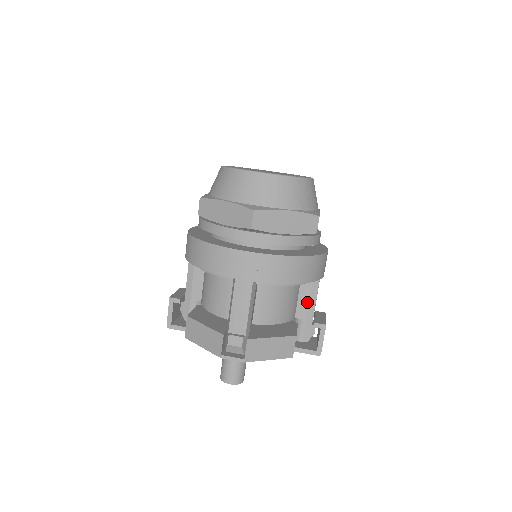
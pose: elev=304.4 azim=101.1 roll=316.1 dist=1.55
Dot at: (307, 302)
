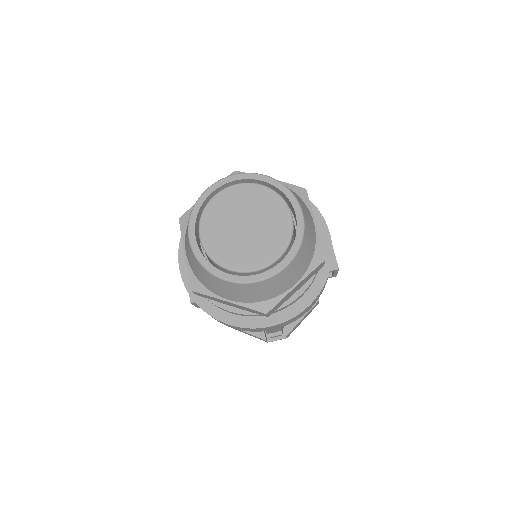
Dot at: occluded
